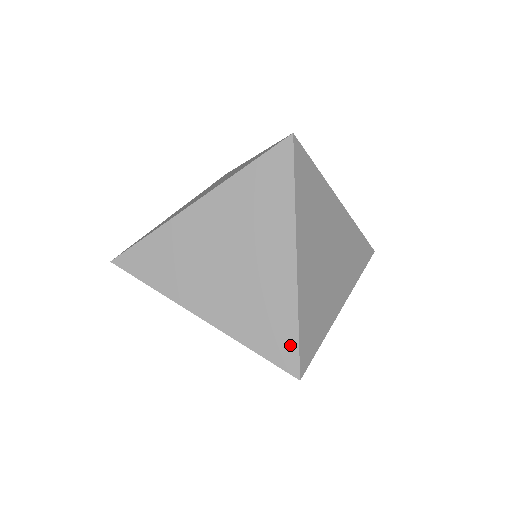
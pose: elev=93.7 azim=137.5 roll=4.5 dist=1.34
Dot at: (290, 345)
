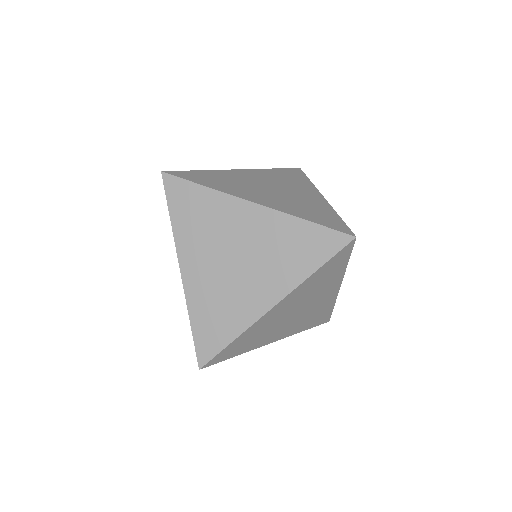
Dot at: (215, 346)
